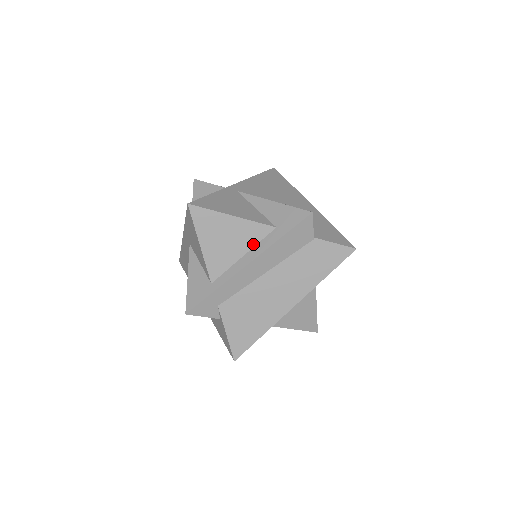
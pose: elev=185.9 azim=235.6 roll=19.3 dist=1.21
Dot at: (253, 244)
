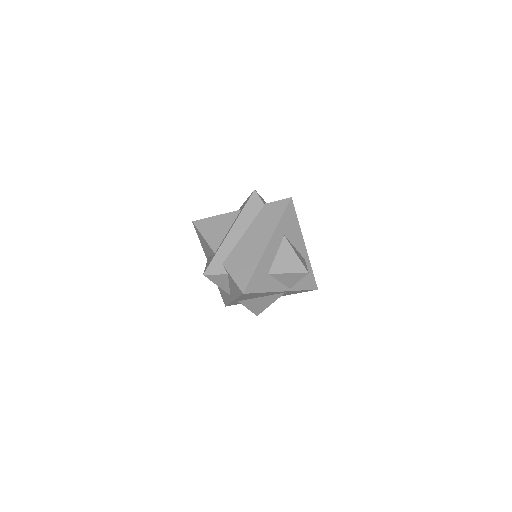
Dot at: (232, 223)
